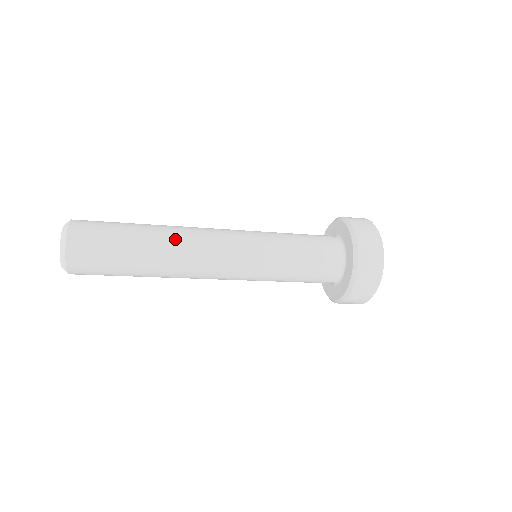
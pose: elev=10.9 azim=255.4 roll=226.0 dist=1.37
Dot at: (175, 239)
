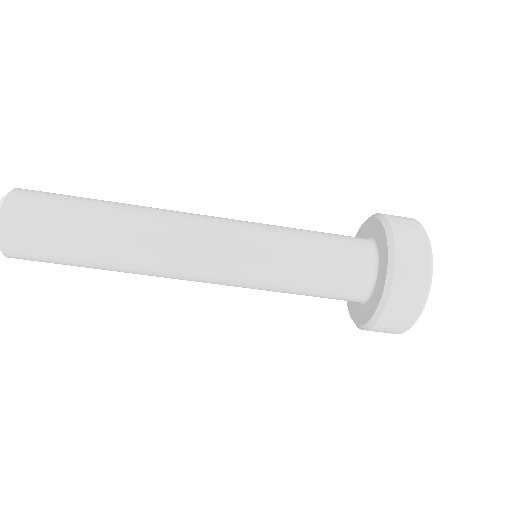
Dot at: (150, 207)
